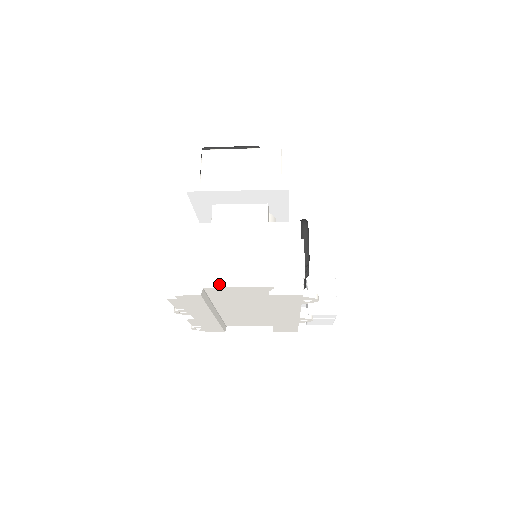
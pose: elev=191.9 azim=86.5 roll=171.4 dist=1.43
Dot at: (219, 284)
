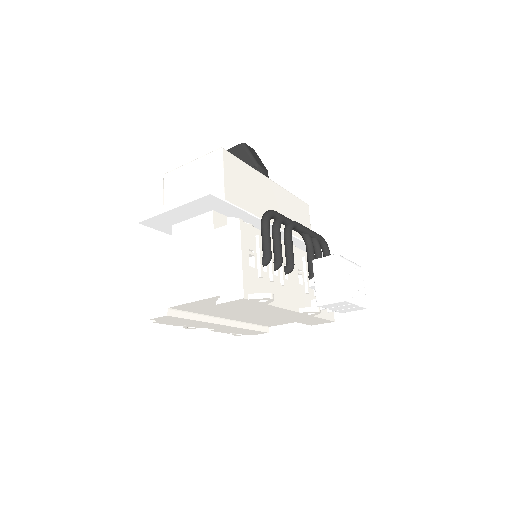
Dot at: (179, 302)
